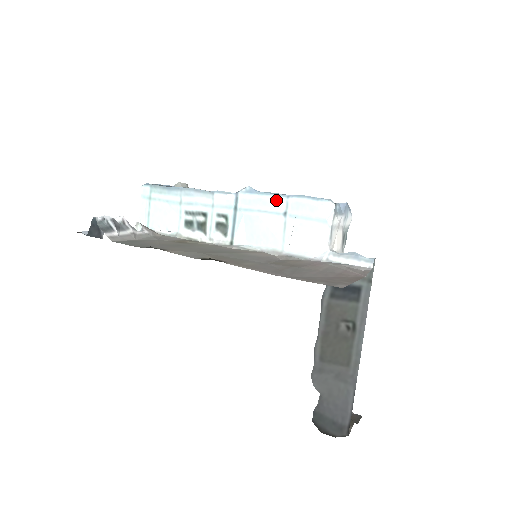
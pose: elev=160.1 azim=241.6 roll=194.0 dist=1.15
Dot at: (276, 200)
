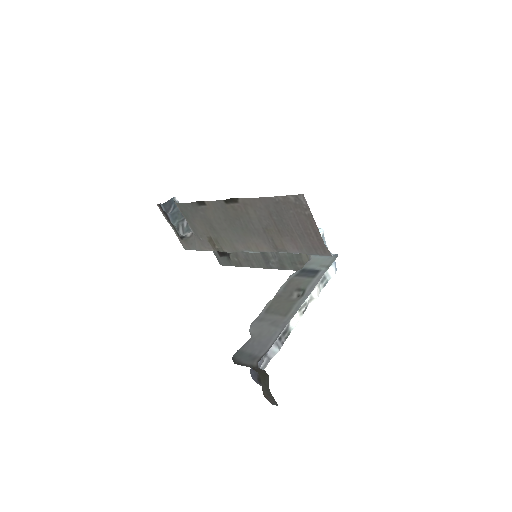
Dot at: occluded
